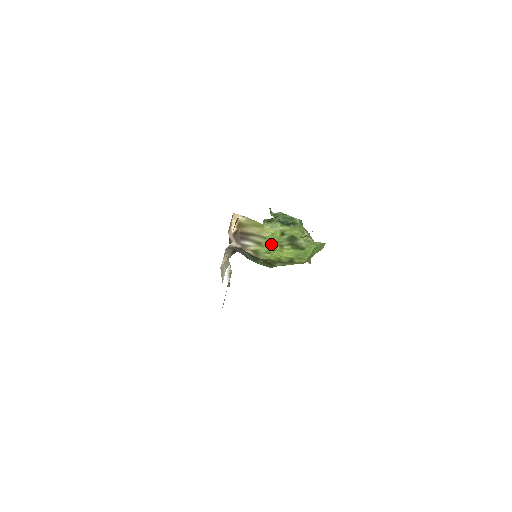
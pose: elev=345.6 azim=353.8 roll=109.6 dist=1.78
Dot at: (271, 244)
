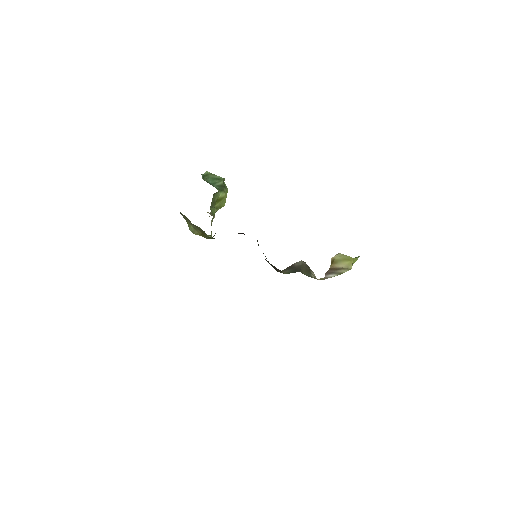
Dot at: occluded
